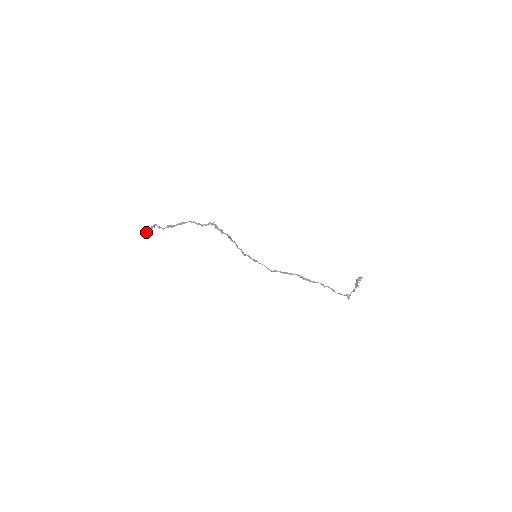
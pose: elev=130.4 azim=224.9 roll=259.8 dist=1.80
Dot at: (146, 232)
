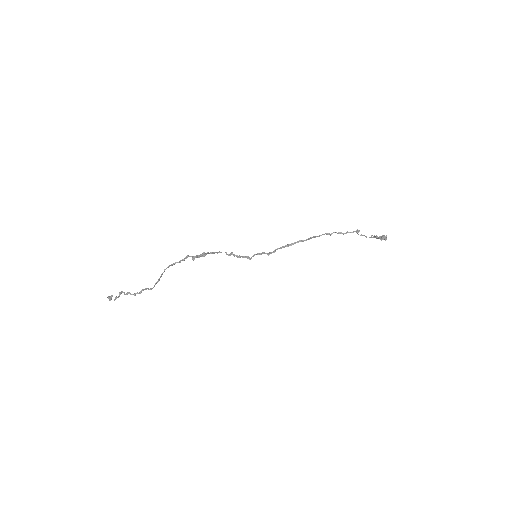
Dot at: occluded
